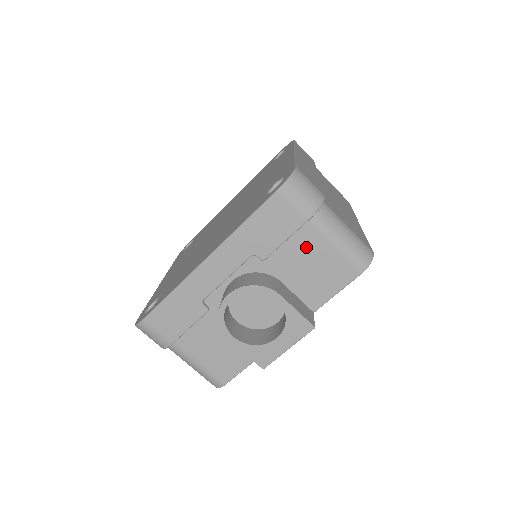
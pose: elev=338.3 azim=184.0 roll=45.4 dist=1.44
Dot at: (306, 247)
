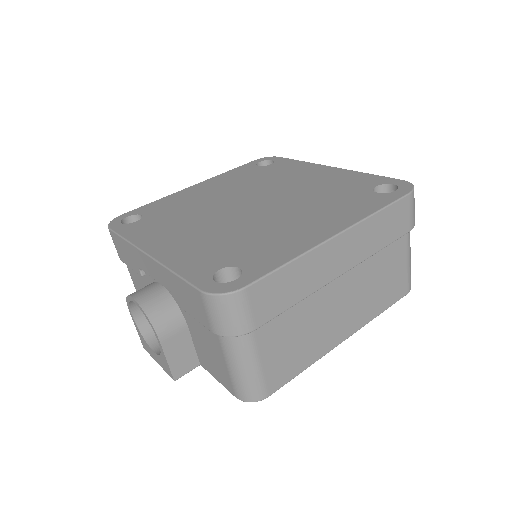
Dot at: (210, 338)
